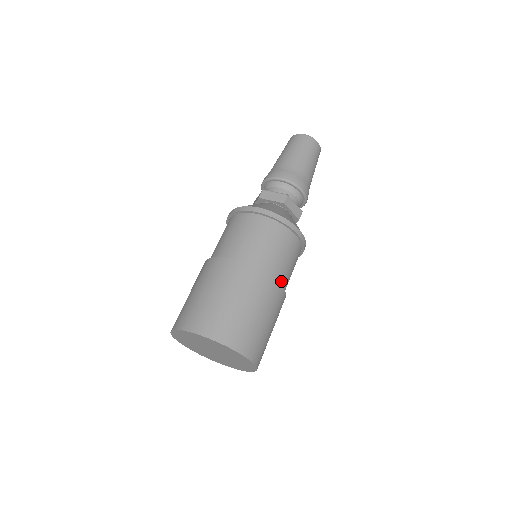
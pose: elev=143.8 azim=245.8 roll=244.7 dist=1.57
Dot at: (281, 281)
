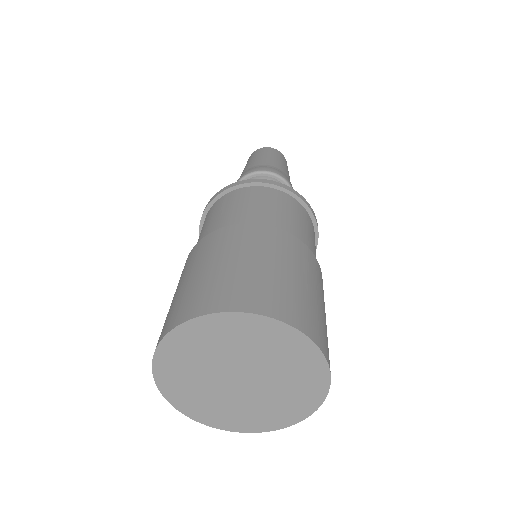
Dot at: occluded
